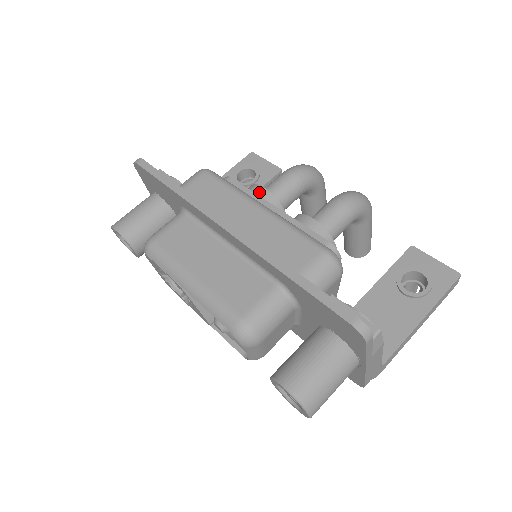
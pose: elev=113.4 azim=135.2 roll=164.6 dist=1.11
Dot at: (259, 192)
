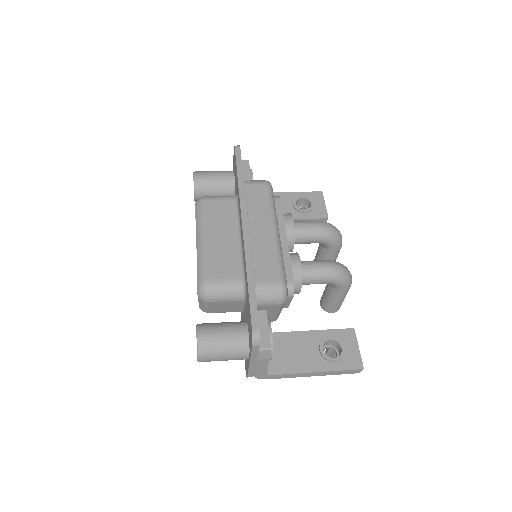
Dot at: (288, 221)
